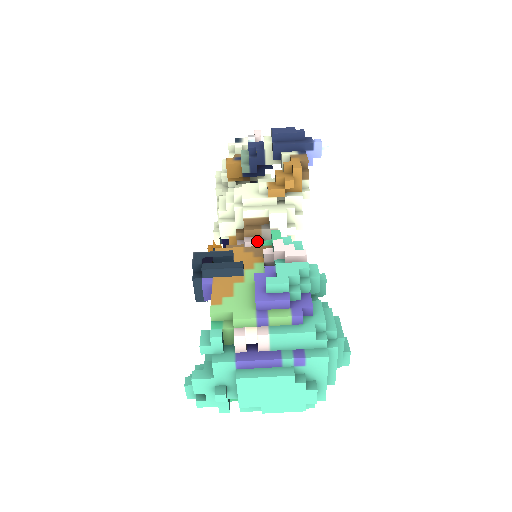
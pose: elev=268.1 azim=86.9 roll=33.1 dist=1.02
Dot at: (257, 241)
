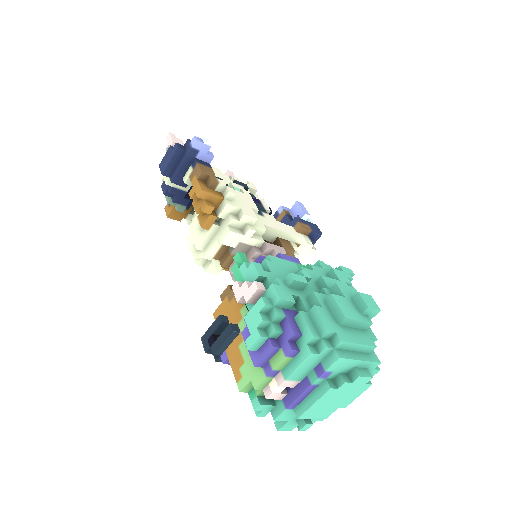
Dot at: occluded
